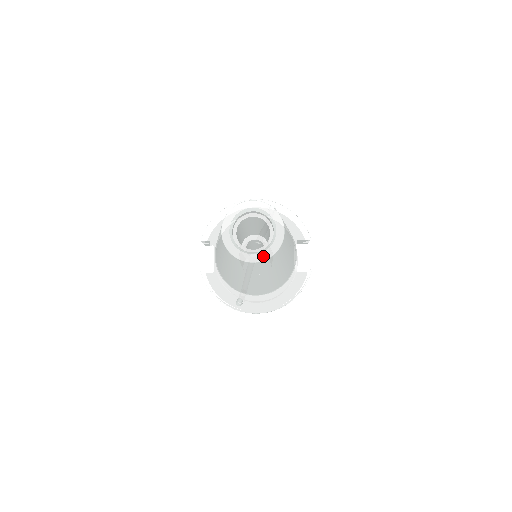
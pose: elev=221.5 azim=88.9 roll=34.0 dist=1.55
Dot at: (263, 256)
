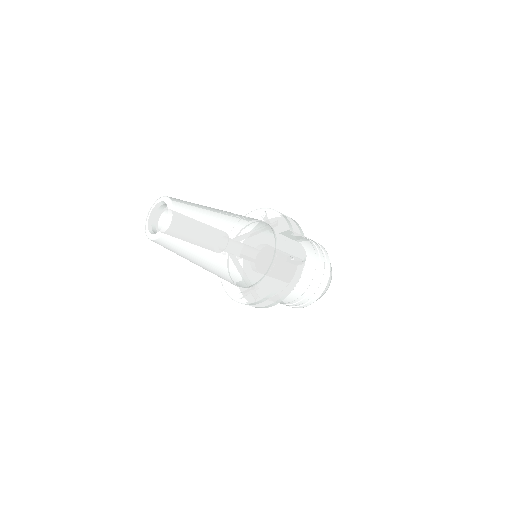
Dot at: (160, 233)
